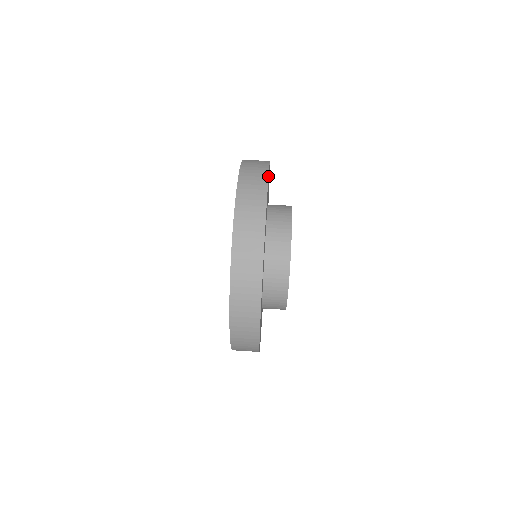
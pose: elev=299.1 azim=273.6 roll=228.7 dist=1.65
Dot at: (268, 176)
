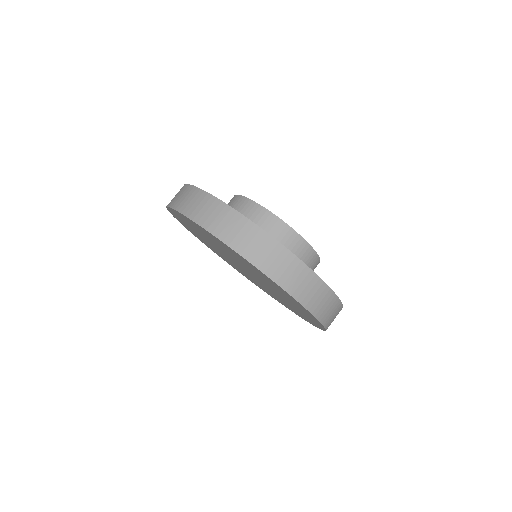
Dot at: (265, 232)
